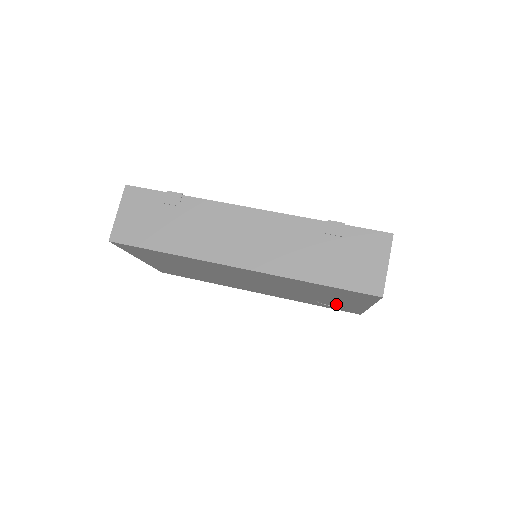
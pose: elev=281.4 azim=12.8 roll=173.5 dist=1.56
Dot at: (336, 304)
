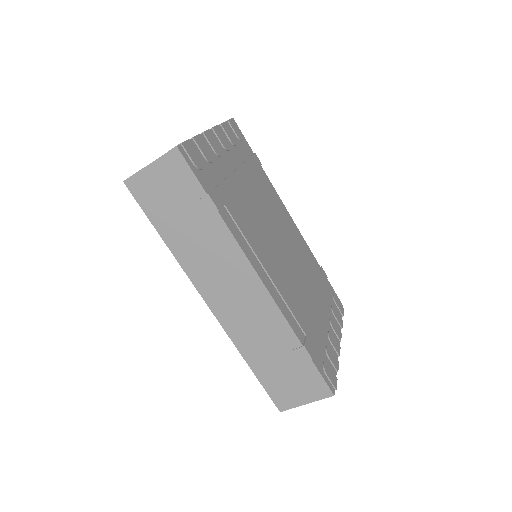
Dot at: occluded
